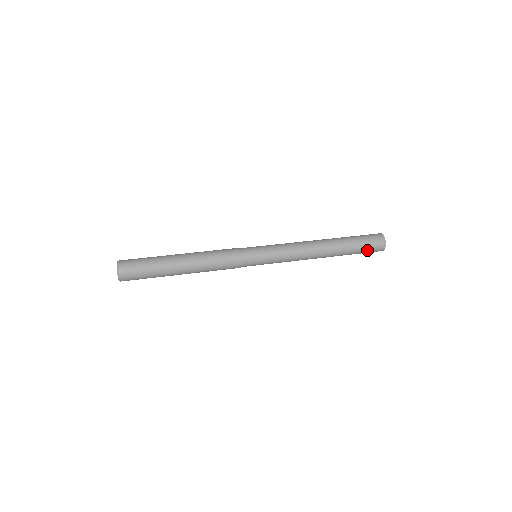
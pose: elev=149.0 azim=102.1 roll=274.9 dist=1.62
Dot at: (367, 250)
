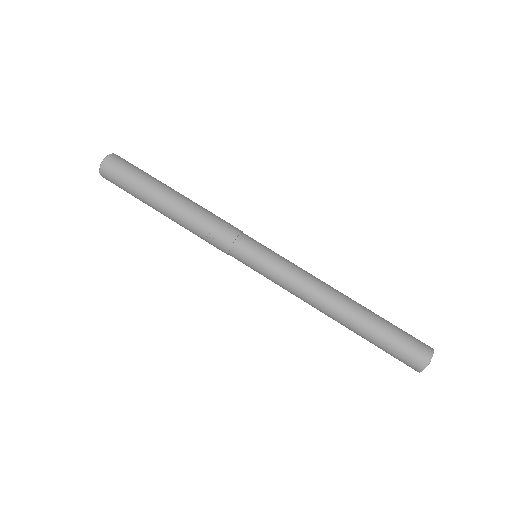
Dot at: (397, 352)
